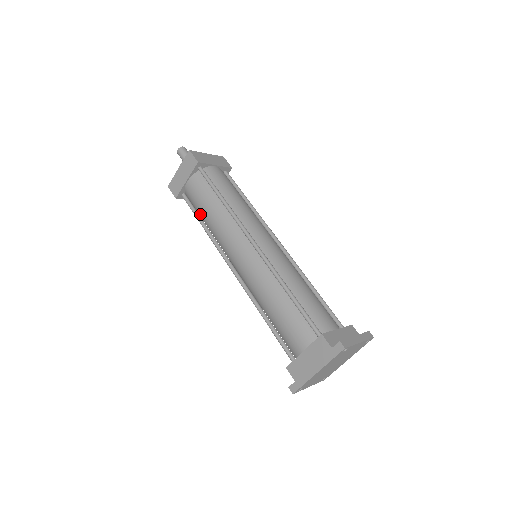
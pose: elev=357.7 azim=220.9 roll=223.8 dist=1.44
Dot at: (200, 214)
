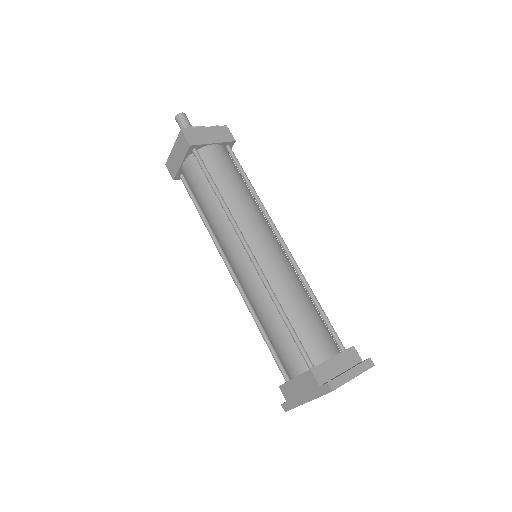
Dot at: (198, 202)
